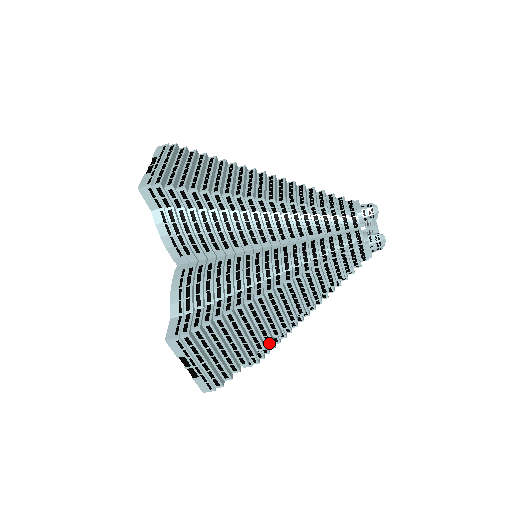
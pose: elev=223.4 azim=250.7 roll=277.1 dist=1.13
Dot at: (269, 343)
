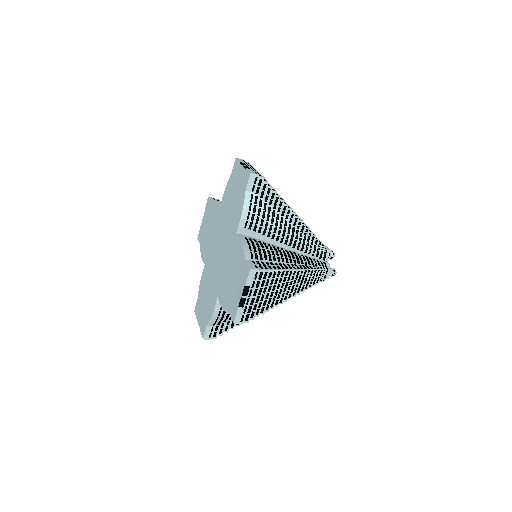
Dot at: occluded
